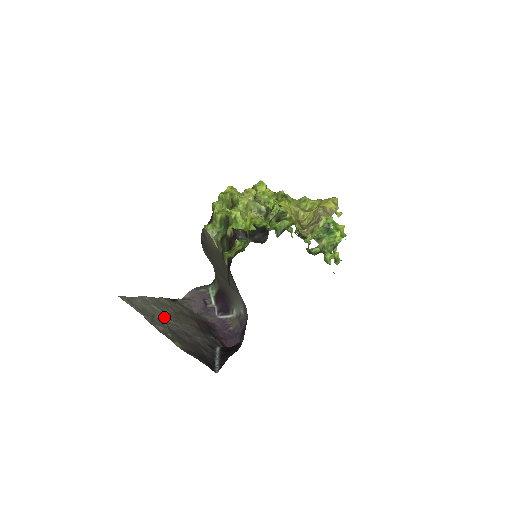
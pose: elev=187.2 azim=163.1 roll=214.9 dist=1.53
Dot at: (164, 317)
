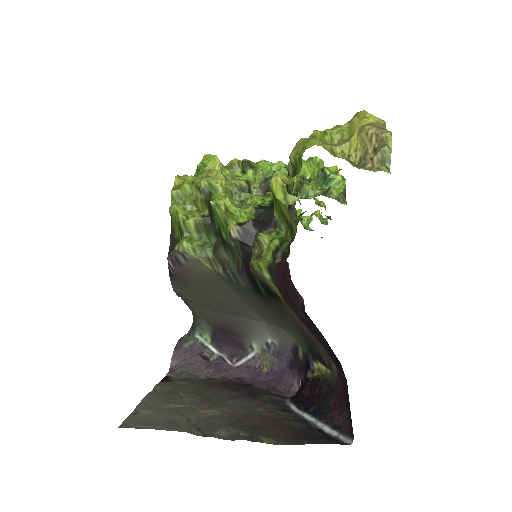
Dot at: (197, 412)
